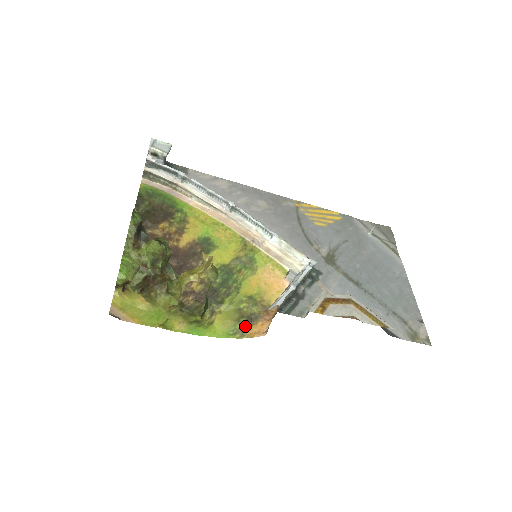
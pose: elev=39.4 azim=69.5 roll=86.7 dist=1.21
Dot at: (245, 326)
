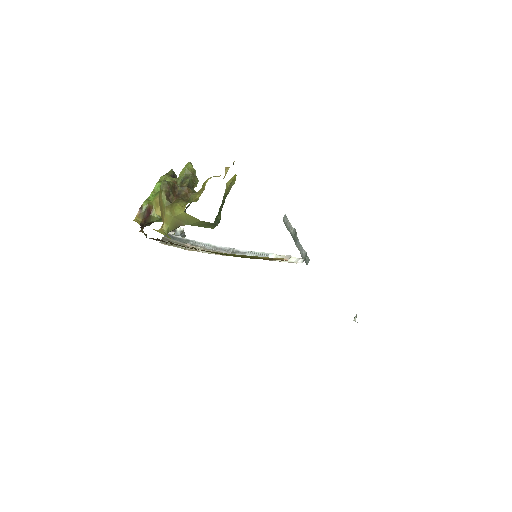
Dot at: occluded
